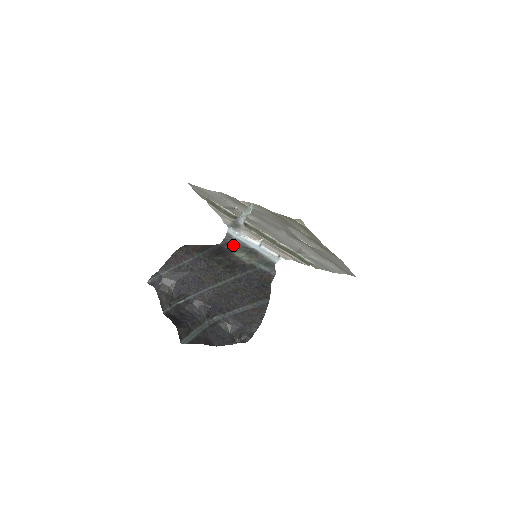
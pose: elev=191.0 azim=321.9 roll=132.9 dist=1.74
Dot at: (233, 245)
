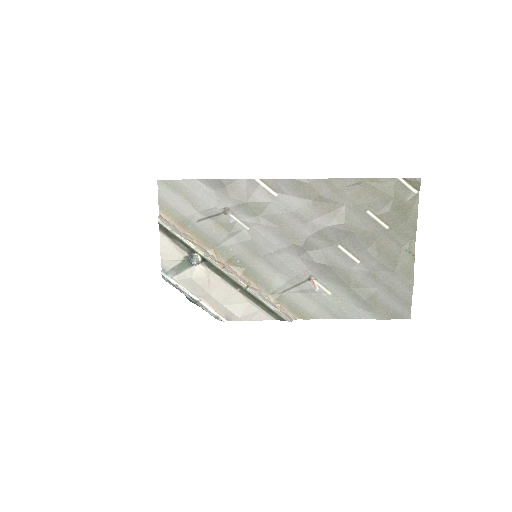
Dot at: occluded
